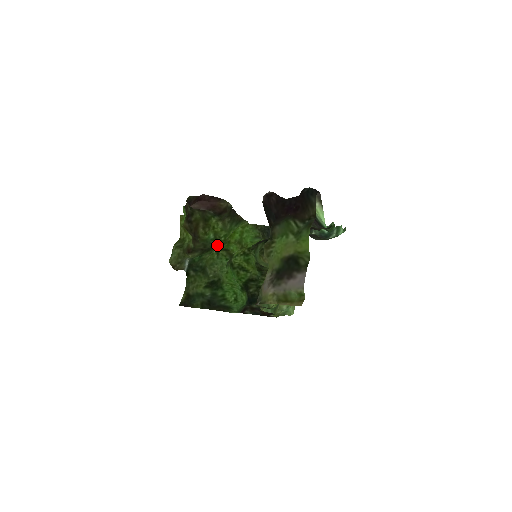
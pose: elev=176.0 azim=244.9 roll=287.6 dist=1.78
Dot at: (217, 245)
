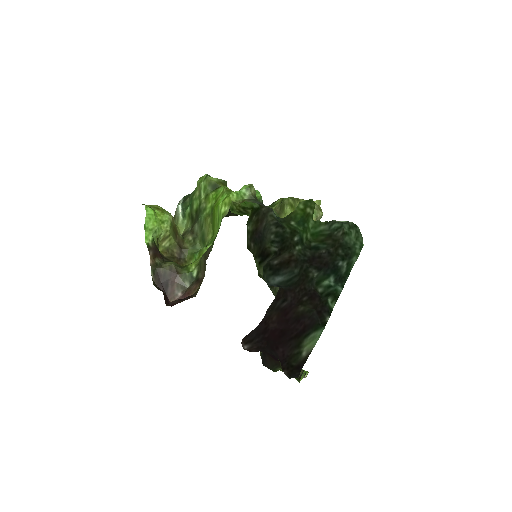
Dot at: (204, 215)
